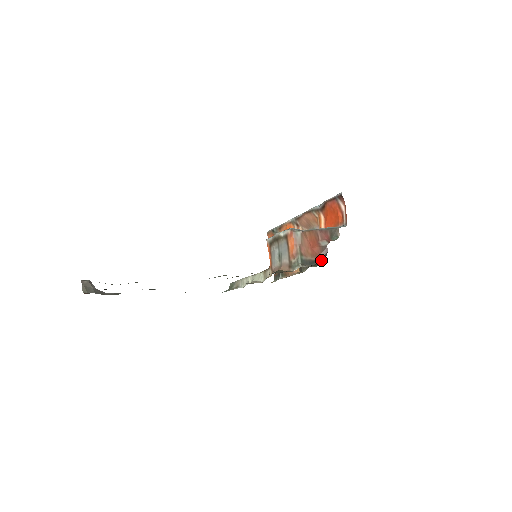
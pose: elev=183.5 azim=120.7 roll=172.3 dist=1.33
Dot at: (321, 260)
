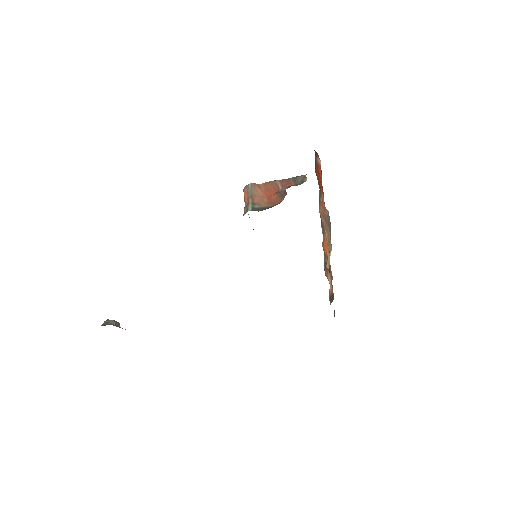
Dot at: occluded
